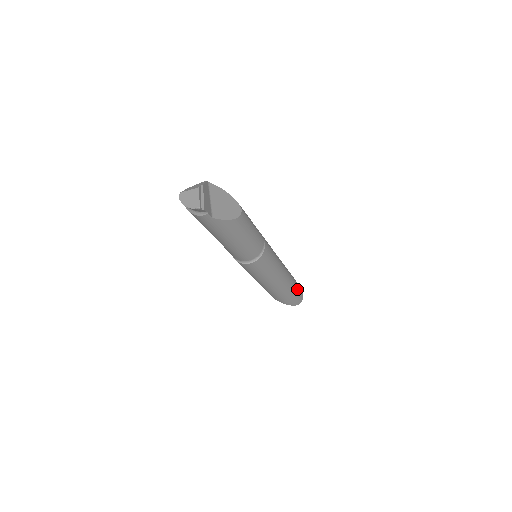
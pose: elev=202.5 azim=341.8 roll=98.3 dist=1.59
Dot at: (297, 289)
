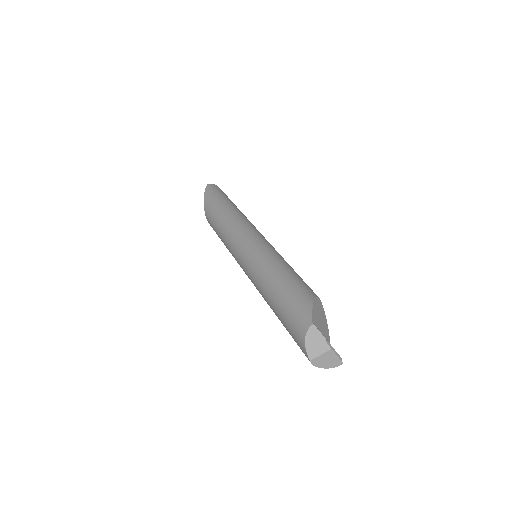
Dot at: occluded
